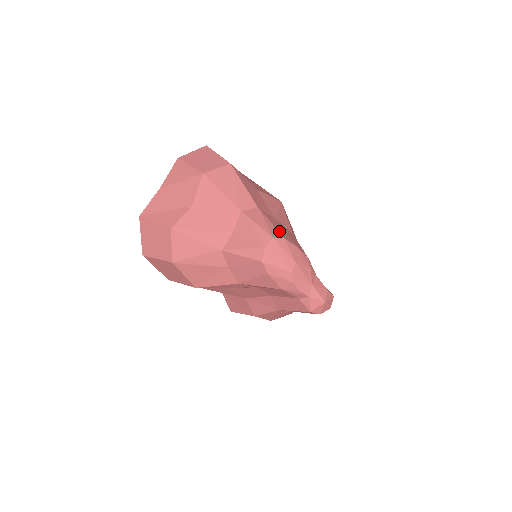
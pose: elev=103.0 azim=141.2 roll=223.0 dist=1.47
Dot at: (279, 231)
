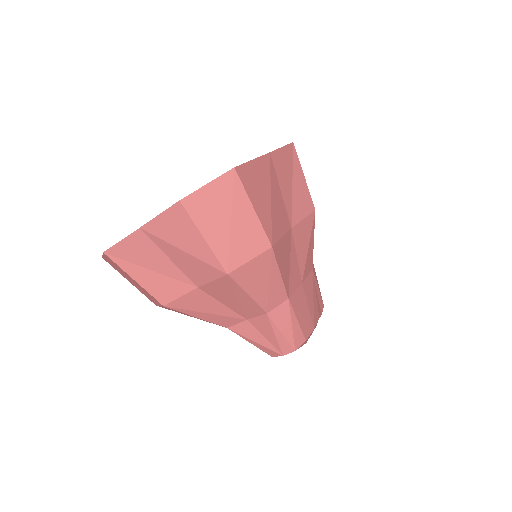
Dot at: (303, 329)
